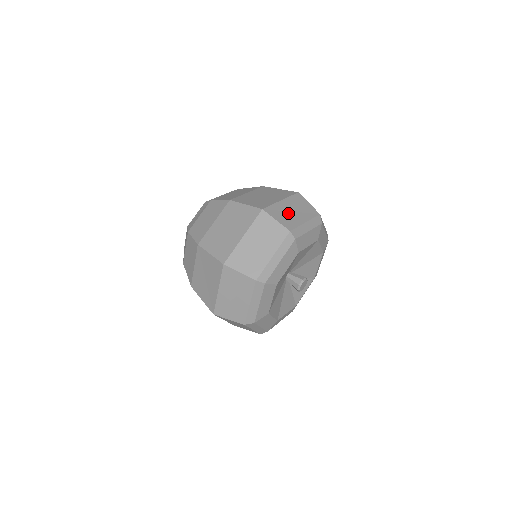
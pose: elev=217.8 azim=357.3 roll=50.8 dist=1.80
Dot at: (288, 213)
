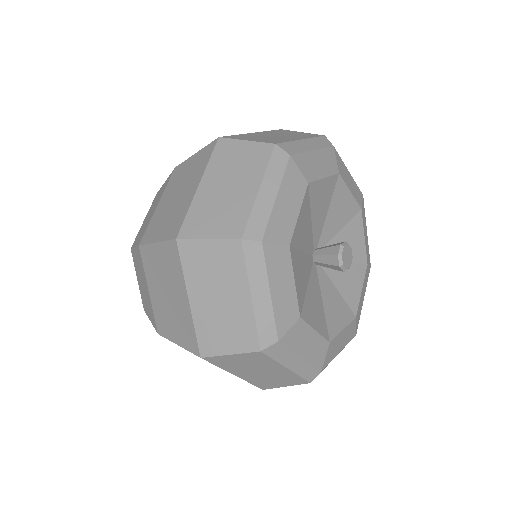
Dot at: (267, 137)
